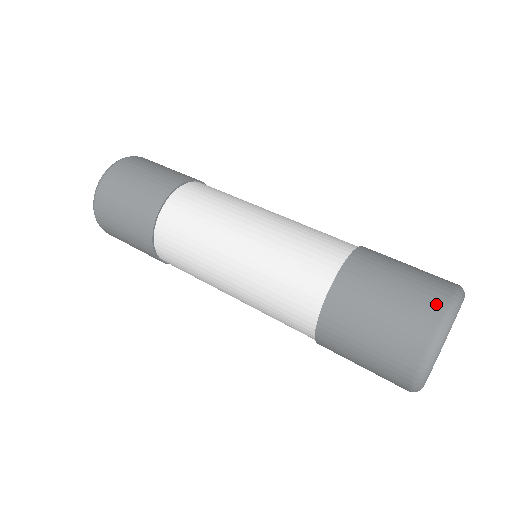
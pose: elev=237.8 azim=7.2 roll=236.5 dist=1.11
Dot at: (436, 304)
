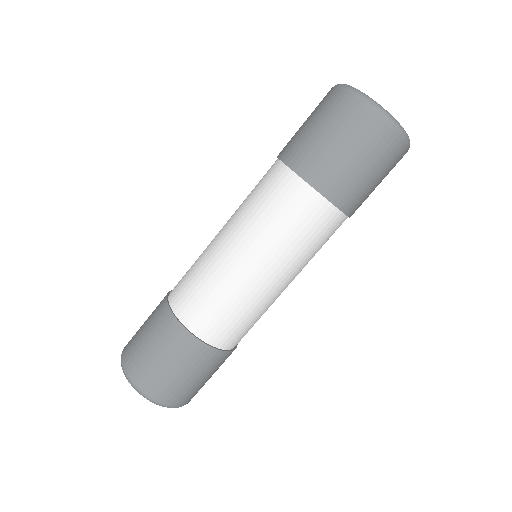
Dot at: (334, 95)
